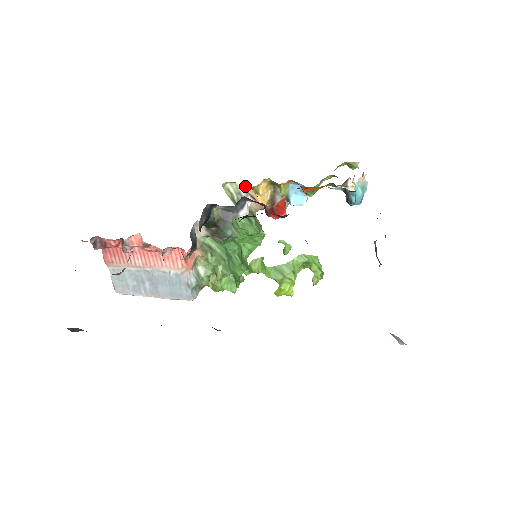
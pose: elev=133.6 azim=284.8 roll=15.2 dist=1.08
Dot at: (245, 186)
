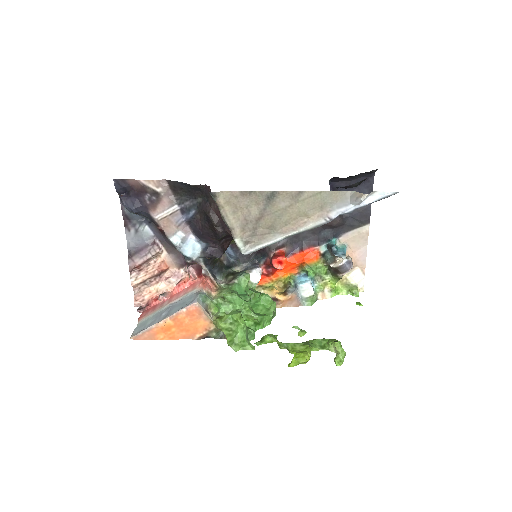
Dot at: occluded
